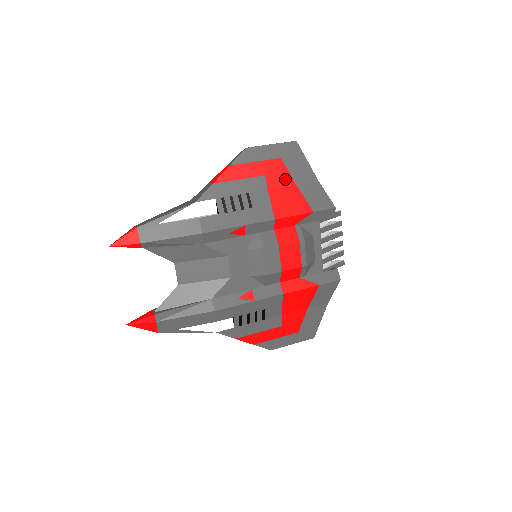
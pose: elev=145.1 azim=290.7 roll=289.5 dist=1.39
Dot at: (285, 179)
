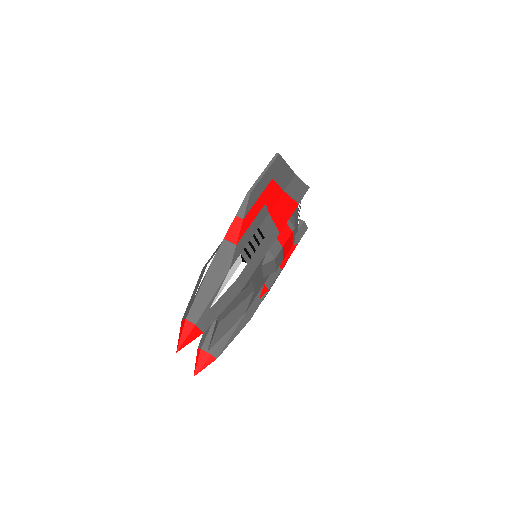
Dot at: (277, 193)
